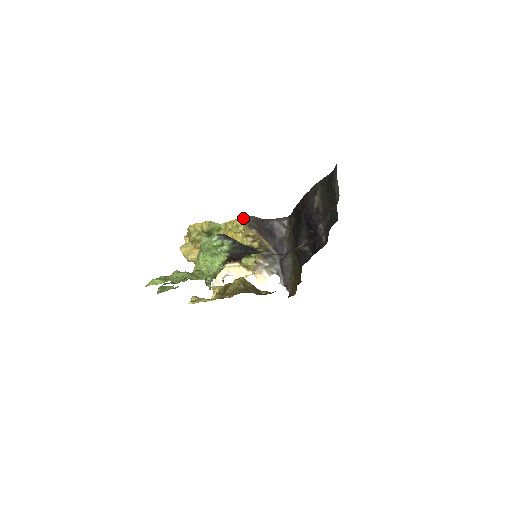
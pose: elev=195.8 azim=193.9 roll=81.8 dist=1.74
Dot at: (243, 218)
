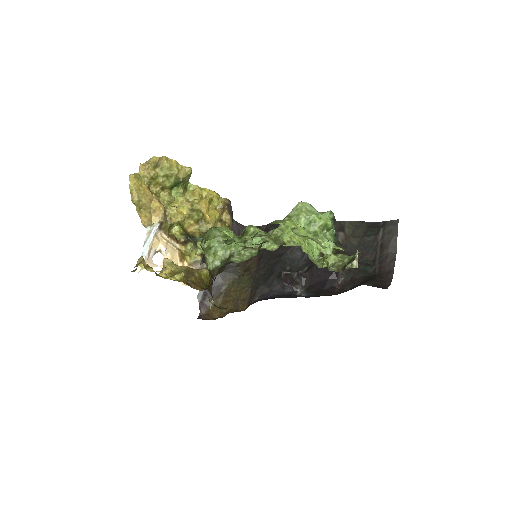
Dot at: occluded
